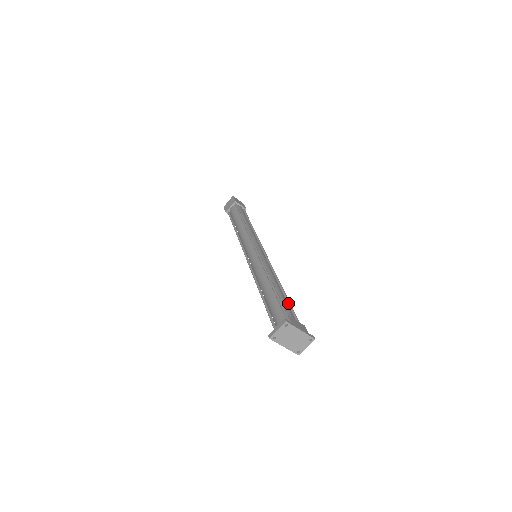
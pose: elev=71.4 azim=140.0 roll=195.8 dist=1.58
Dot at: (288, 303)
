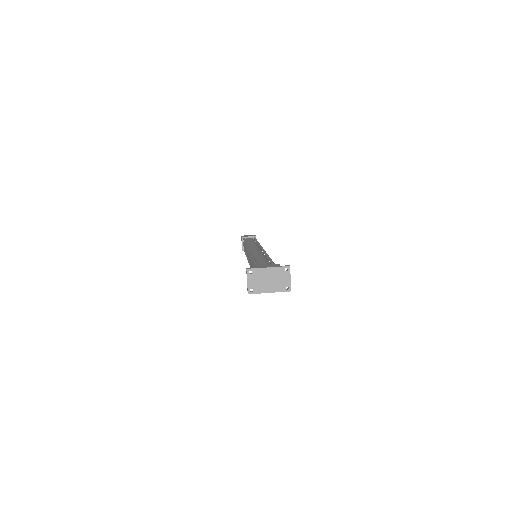
Dot at: occluded
